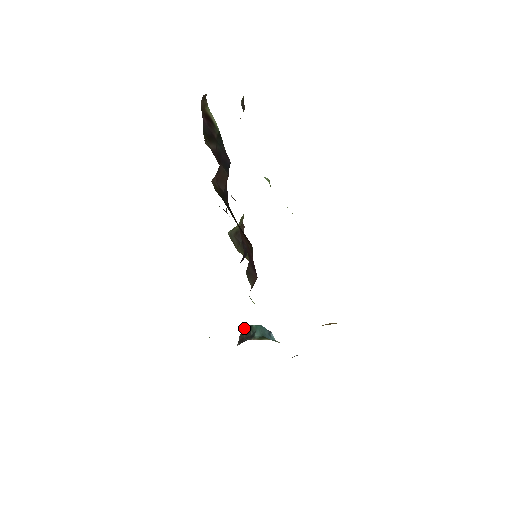
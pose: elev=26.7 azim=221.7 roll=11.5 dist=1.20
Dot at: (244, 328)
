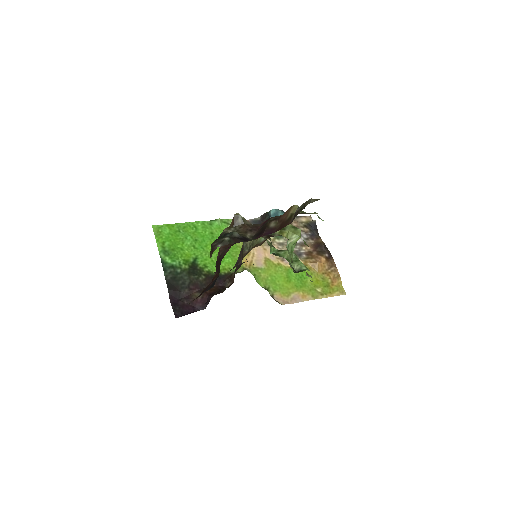
Dot at: (269, 215)
